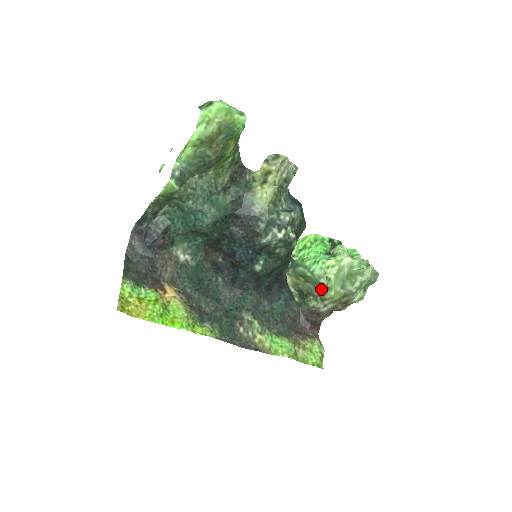
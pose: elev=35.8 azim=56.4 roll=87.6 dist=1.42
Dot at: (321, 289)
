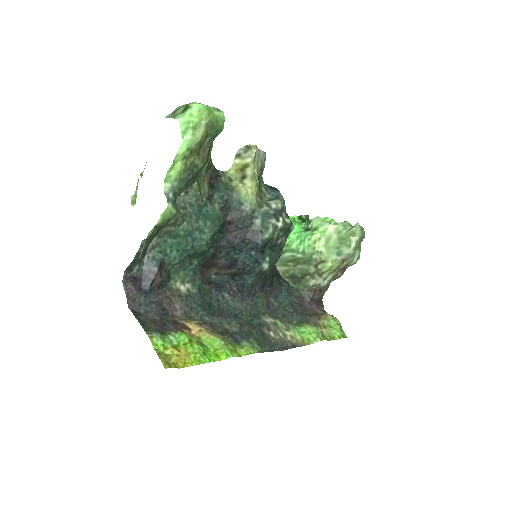
Dot at: (316, 265)
